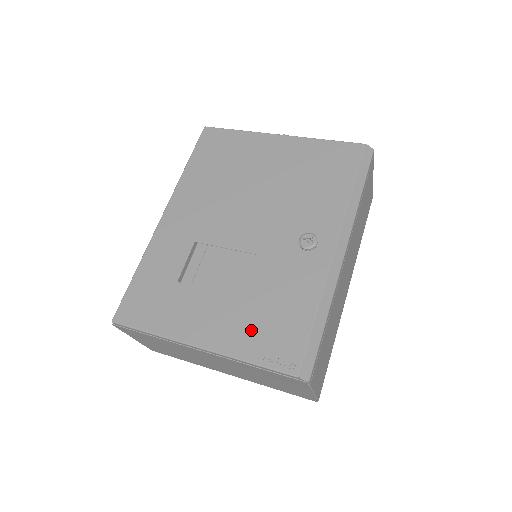
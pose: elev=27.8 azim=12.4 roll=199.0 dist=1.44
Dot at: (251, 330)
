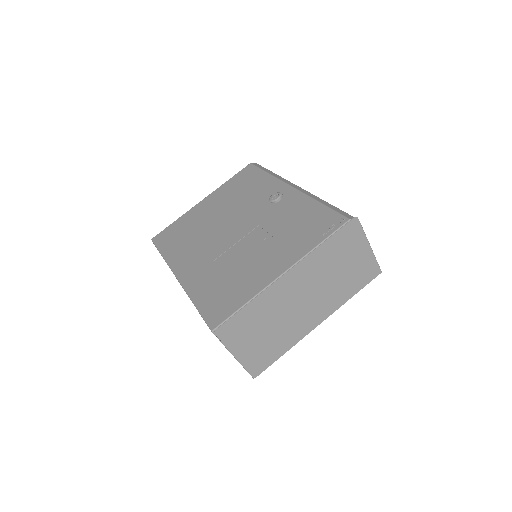
Dot at: (300, 239)
